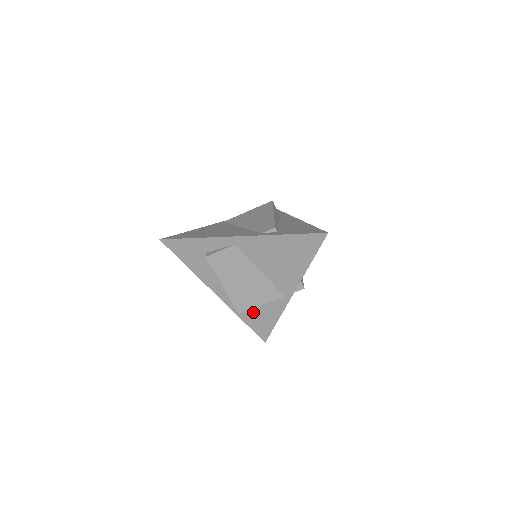
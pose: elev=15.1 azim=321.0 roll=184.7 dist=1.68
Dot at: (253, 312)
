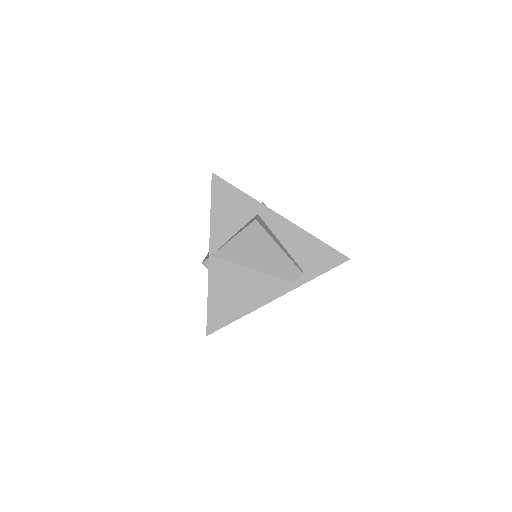
Dot at: occluded
